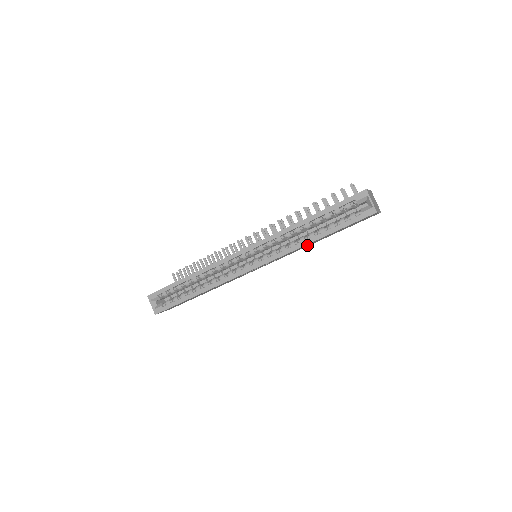
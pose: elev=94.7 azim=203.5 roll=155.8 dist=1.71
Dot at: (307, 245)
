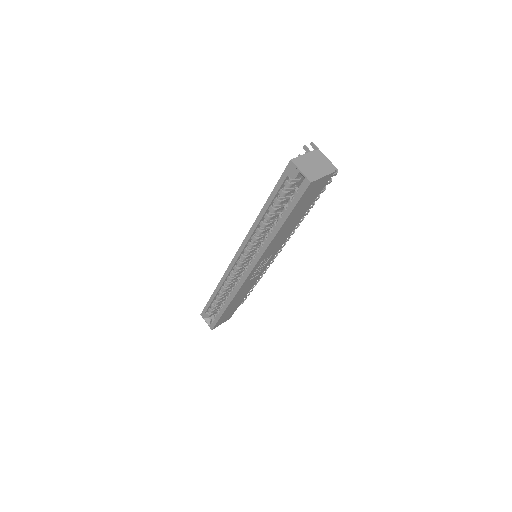
Dot at: (283, 234)
